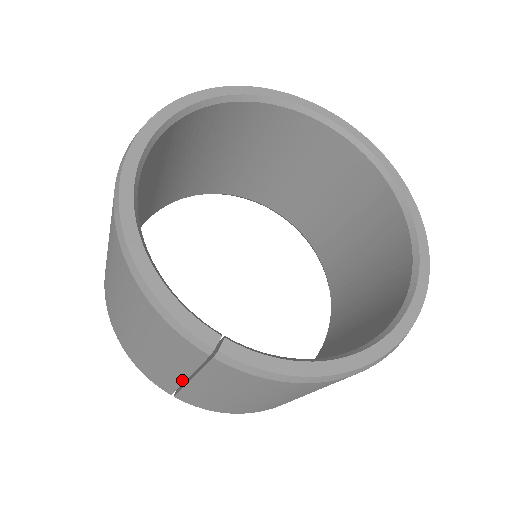
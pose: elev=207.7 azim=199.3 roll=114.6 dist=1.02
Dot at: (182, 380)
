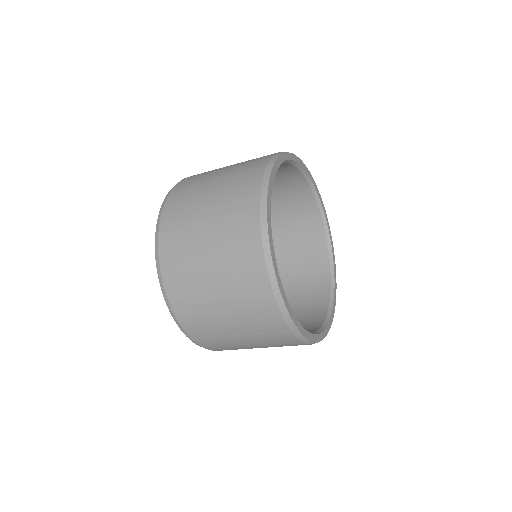
Dot at: (231, 334)
